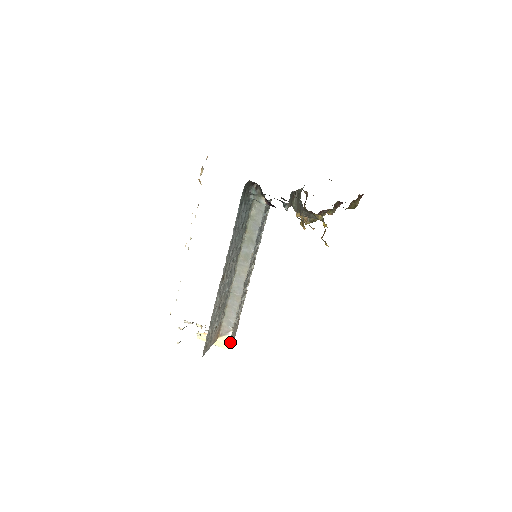
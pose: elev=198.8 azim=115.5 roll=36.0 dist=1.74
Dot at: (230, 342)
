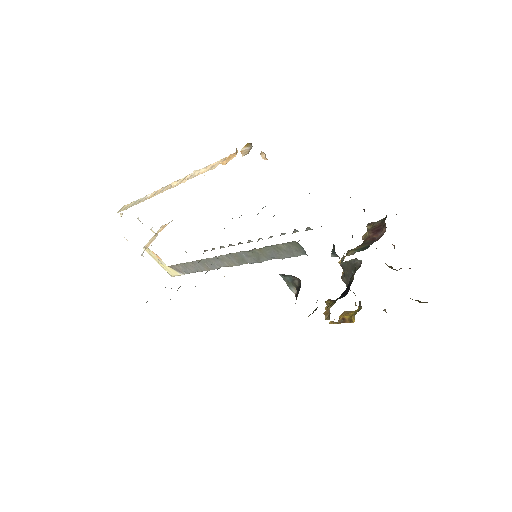
Dot at: occluded
